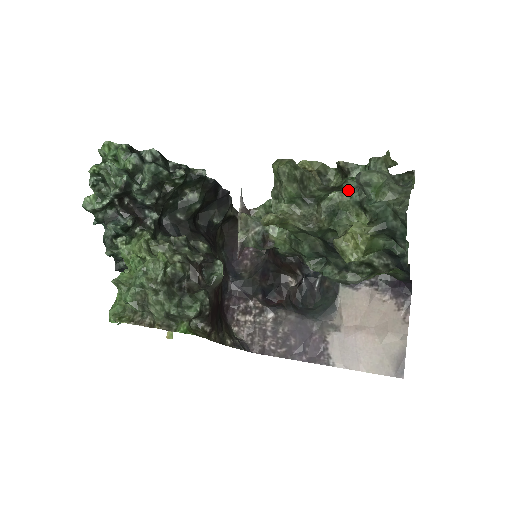
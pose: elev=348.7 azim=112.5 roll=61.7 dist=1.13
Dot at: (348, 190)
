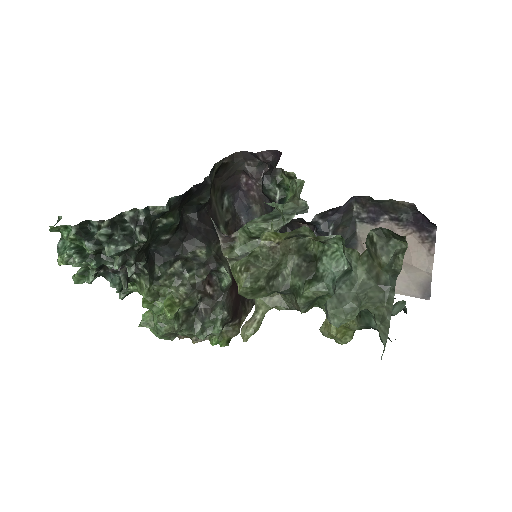
Dot at: (324, 282)
